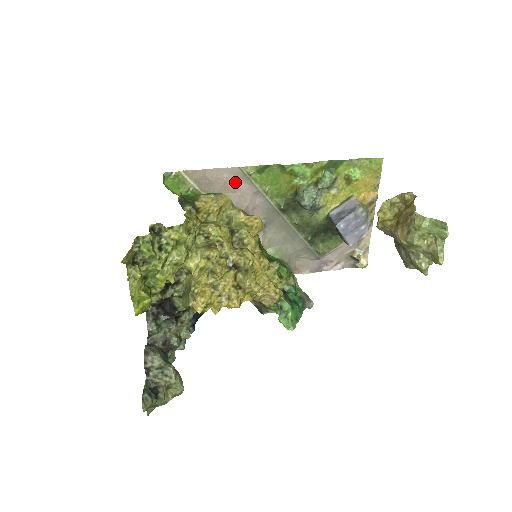
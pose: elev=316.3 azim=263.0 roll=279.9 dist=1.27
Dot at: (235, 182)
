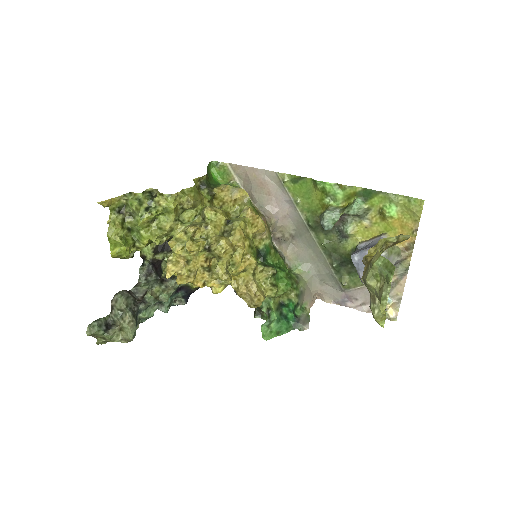
Dot at: (271, 185)
